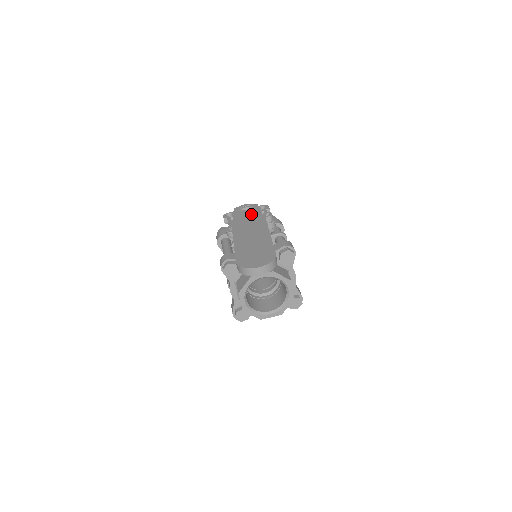
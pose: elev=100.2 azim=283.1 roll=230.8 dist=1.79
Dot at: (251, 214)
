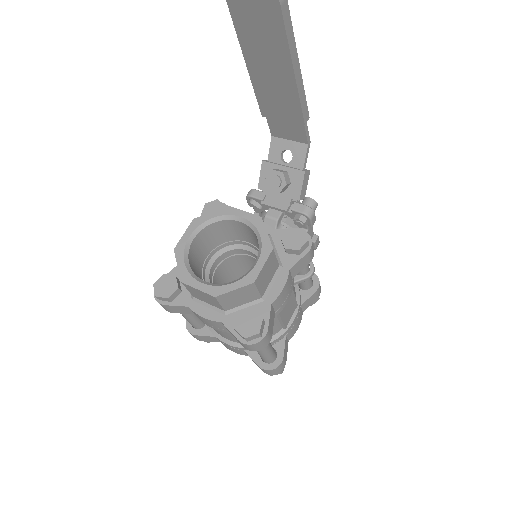
Dot at: occluded
